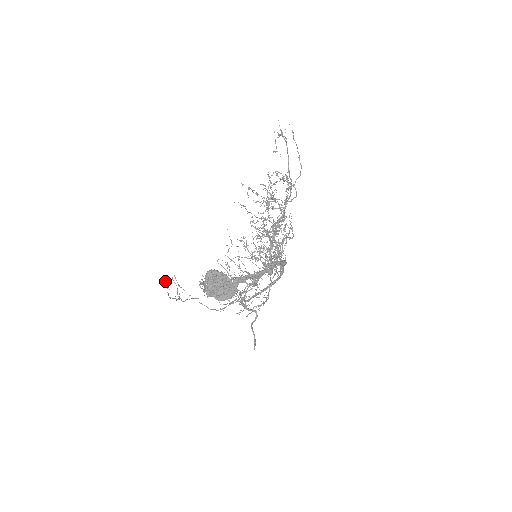
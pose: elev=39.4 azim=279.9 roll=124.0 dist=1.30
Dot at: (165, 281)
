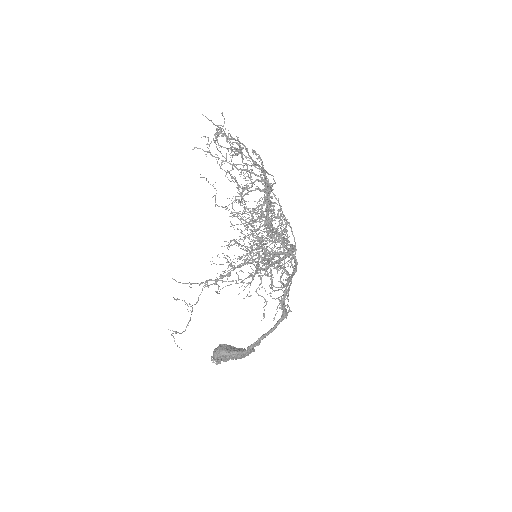
Dot at: occluded
